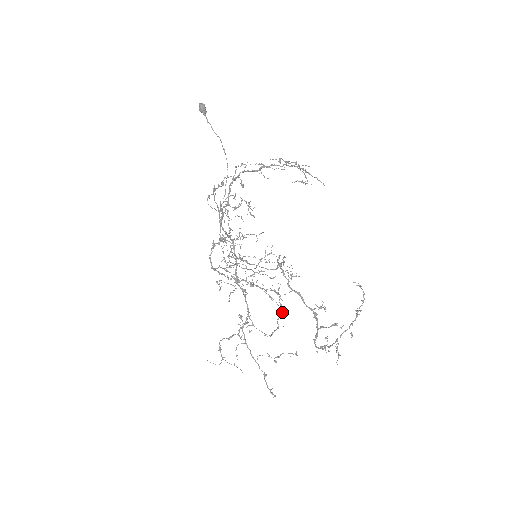
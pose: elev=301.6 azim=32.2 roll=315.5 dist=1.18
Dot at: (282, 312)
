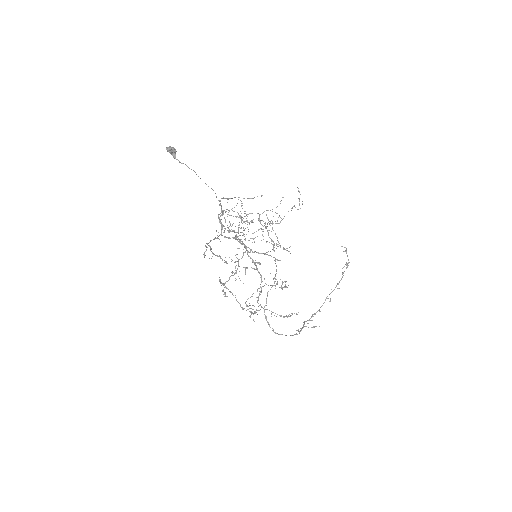
Dot at: (284, 287)
